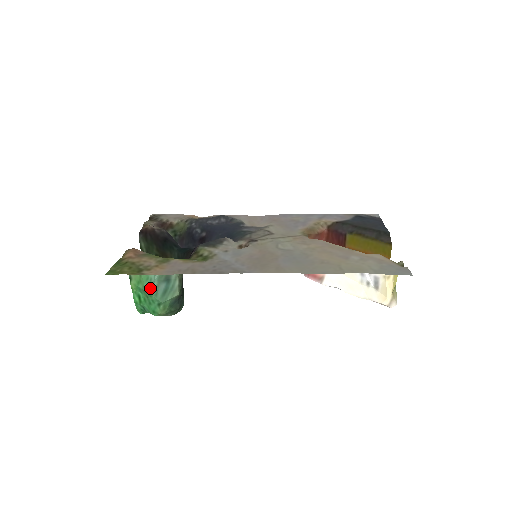
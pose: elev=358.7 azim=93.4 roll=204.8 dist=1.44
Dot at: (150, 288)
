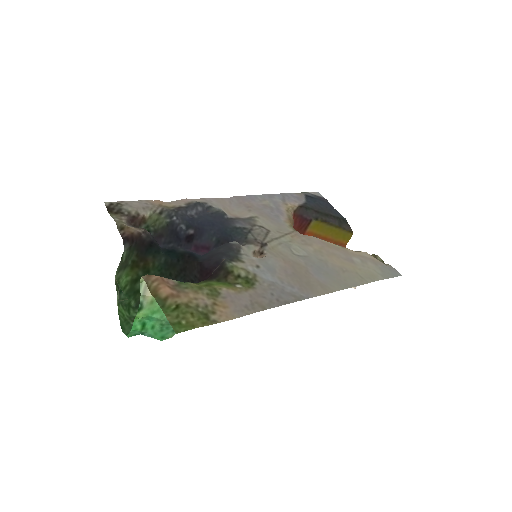
Dot at: occluded
